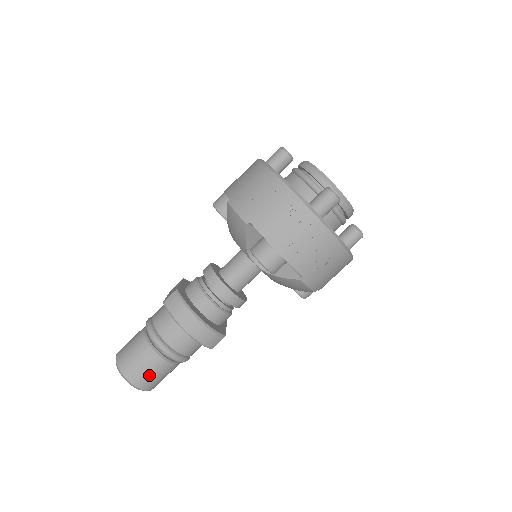
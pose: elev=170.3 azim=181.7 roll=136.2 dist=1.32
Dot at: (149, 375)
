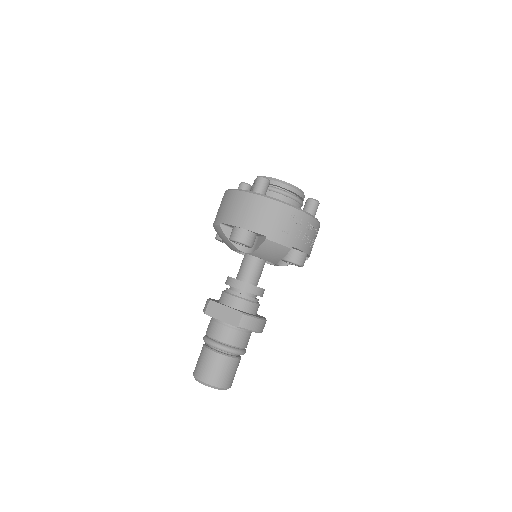
Dot at: occluded
